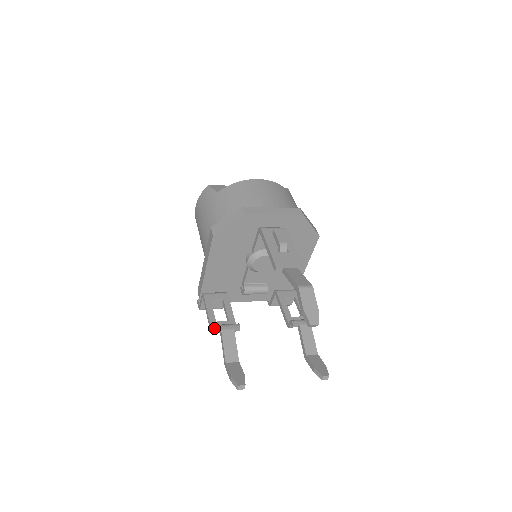
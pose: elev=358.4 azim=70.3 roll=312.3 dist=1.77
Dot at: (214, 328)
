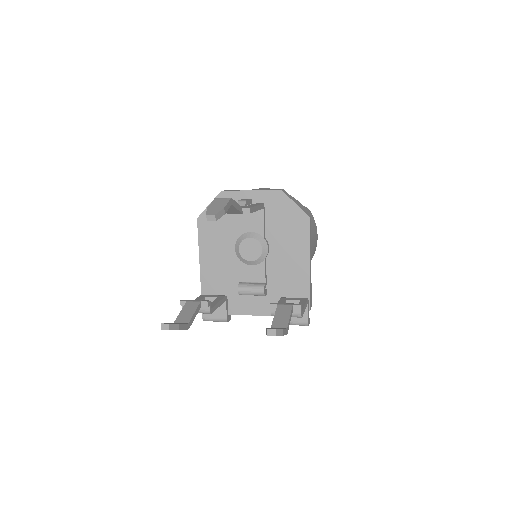
Dot at: (181, 300)
